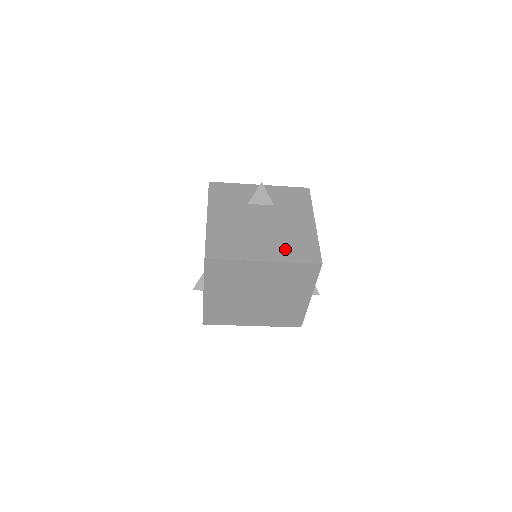
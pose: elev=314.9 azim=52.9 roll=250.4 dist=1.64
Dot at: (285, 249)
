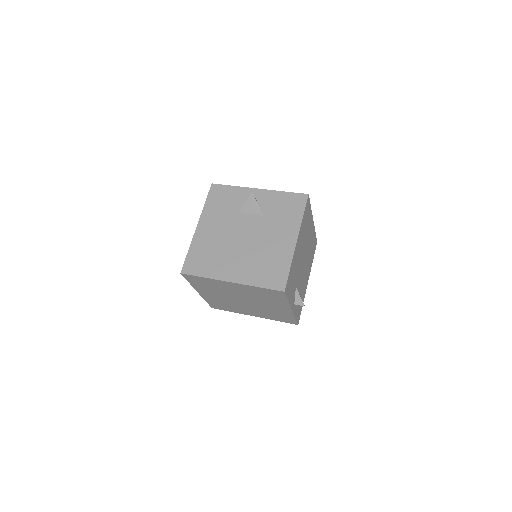
Dot at: (254, 270)
